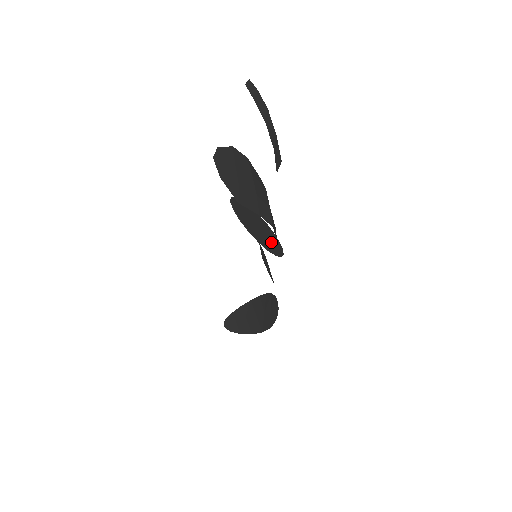
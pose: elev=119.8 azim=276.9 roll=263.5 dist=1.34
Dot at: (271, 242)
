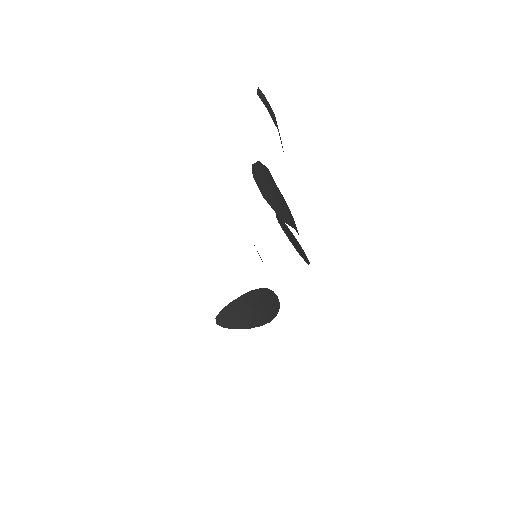
Dot at: (302, 251)
